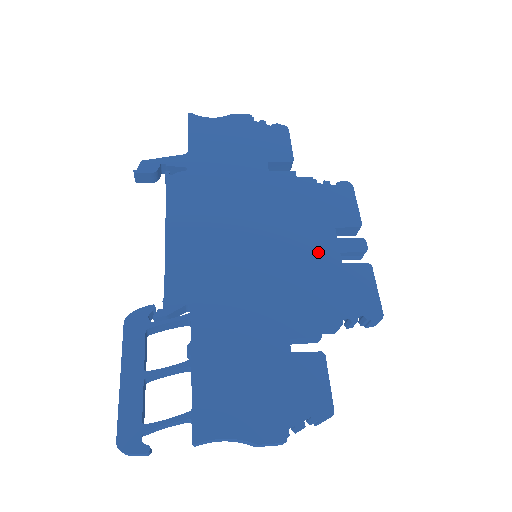
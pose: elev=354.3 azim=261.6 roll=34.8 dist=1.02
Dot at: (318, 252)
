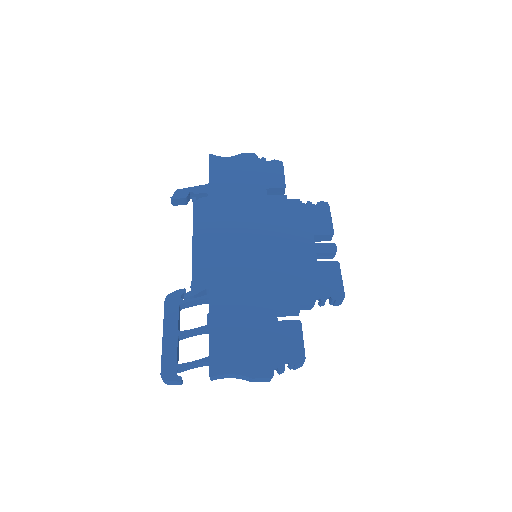
Dot at: (300, 253)
